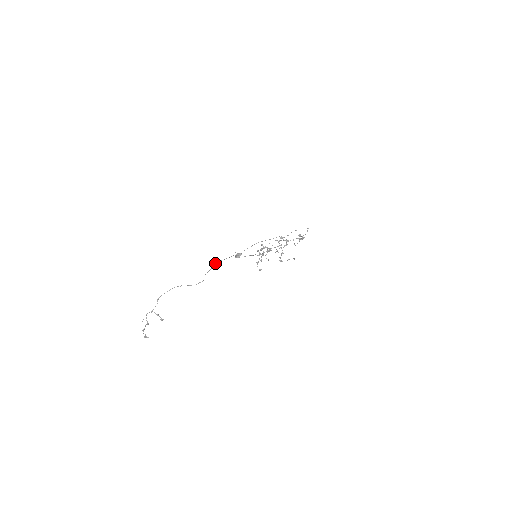
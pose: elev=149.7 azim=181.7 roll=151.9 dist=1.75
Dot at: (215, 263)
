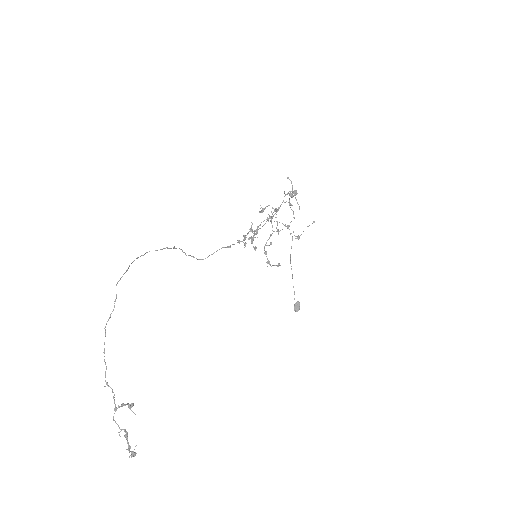
Dot at: occluded
